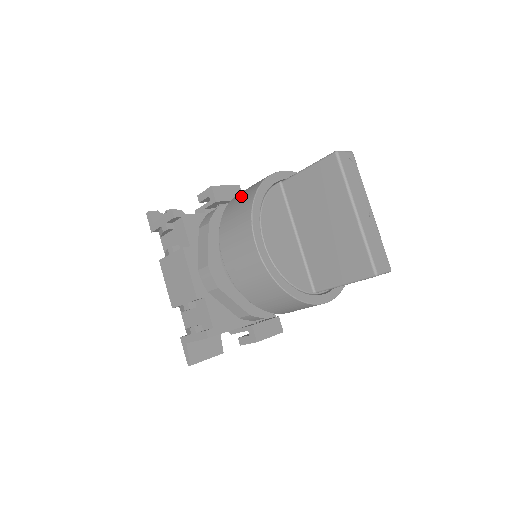
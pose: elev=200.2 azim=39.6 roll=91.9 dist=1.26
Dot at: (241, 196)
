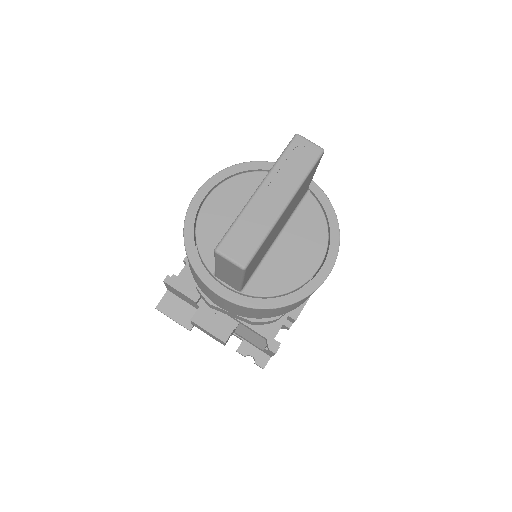
Dot at: occluded
